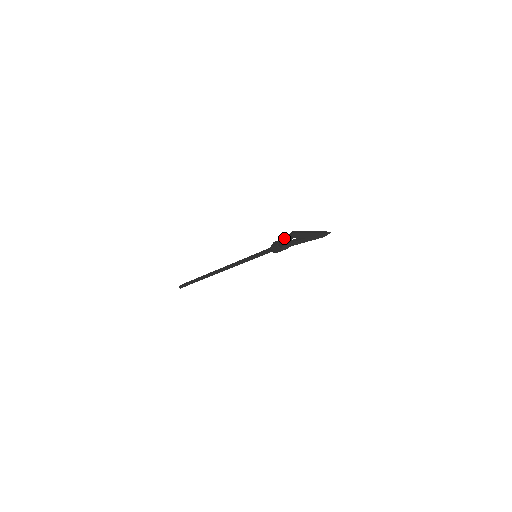
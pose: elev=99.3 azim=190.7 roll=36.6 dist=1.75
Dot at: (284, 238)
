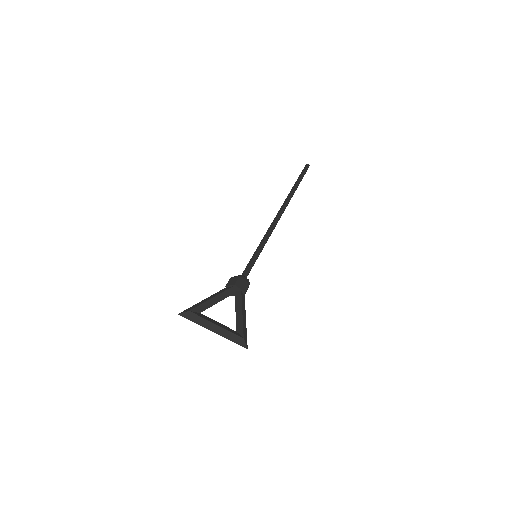
Dot at: (210, 297)
